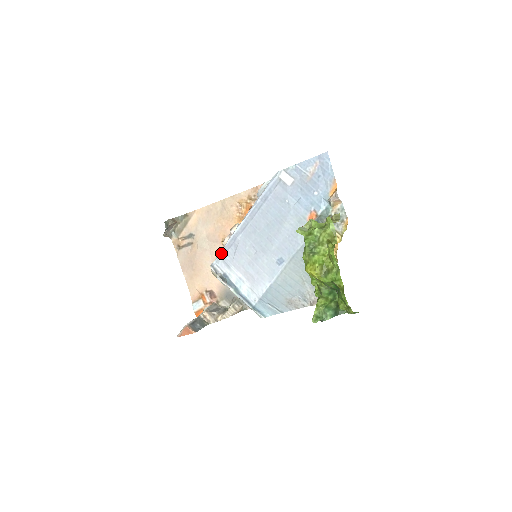
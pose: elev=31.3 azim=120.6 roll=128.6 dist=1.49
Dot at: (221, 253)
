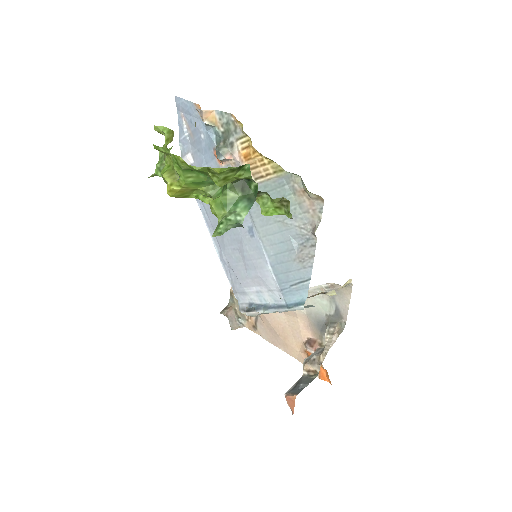
Dot at: (232, 288)
